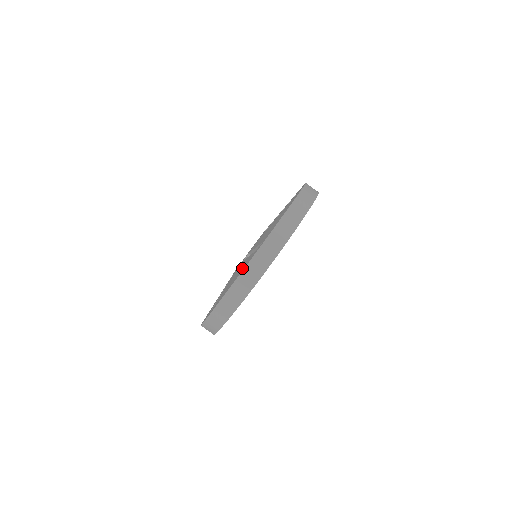
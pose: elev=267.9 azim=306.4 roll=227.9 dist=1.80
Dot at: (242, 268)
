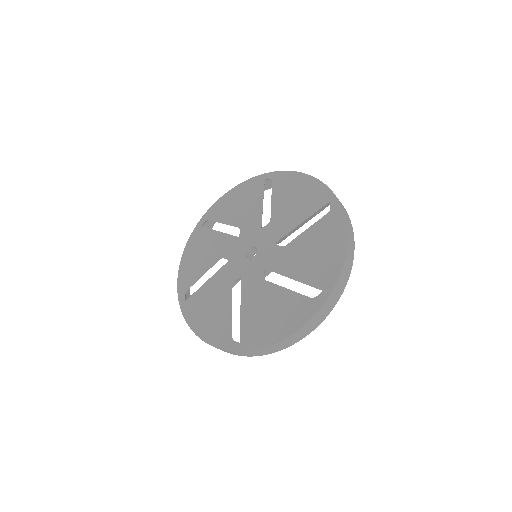
Dot at: (294, 314)
